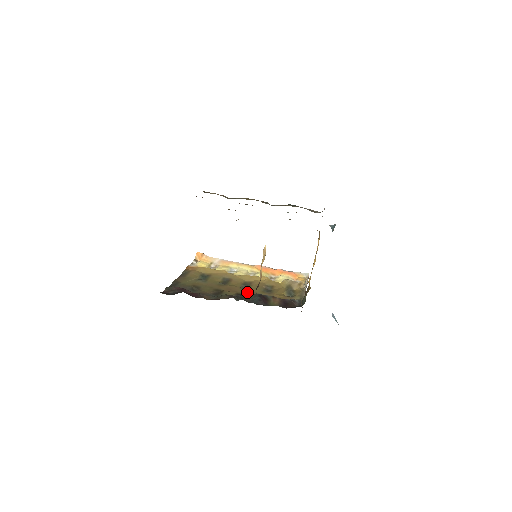
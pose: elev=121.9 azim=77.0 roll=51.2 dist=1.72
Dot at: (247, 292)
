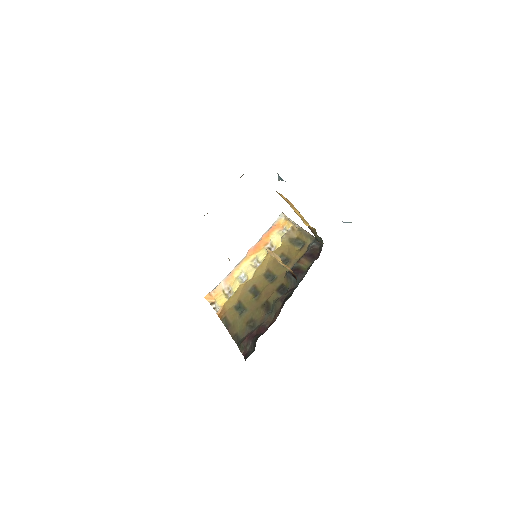
Dot at: (279, 281)
